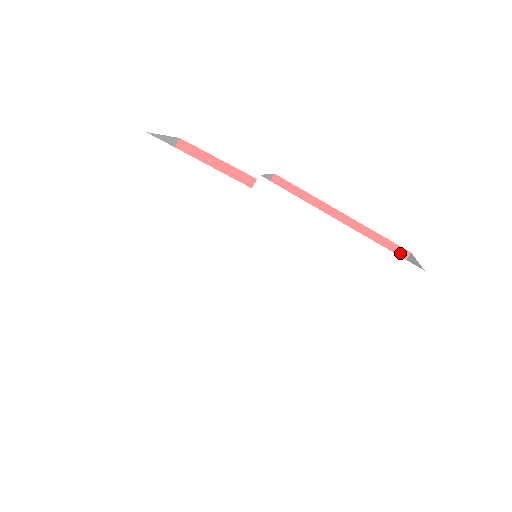
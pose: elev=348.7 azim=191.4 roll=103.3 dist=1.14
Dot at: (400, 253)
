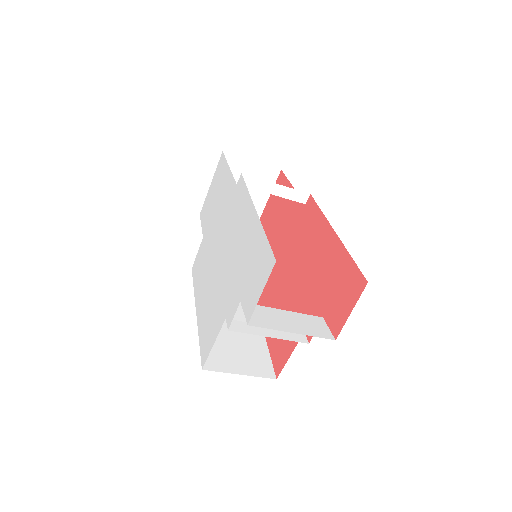
Dot at: (360, 281)
